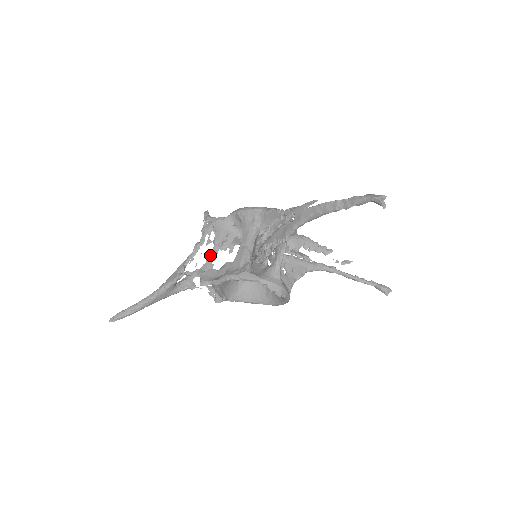
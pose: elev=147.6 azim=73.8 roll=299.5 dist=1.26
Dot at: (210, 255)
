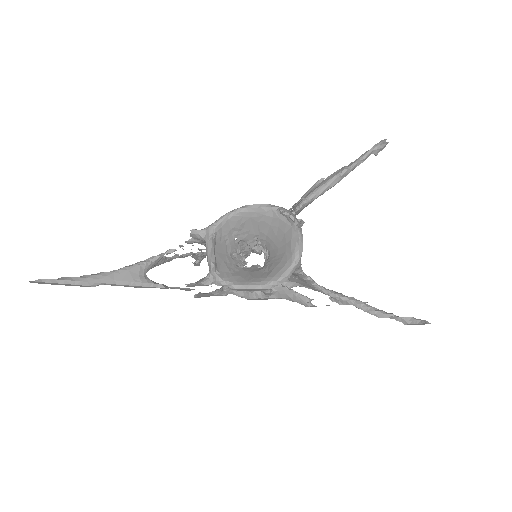
Dot at: occluded
